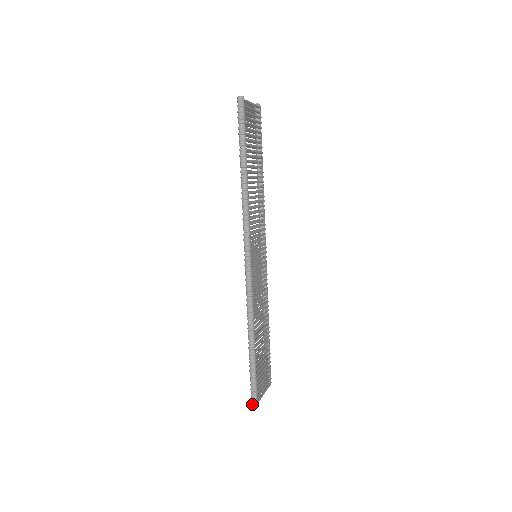
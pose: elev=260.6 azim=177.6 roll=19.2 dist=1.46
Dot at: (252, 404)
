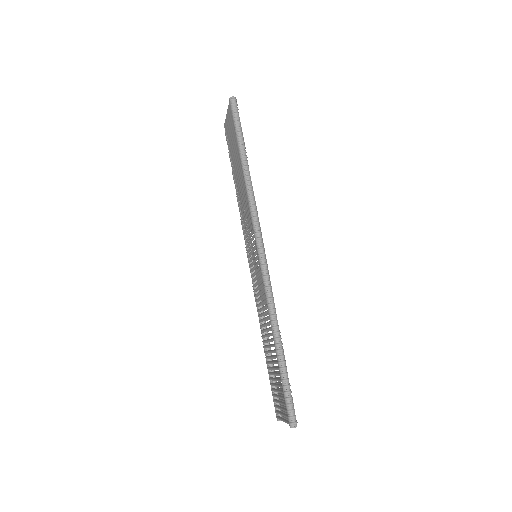
Dot at: (292, 424)
